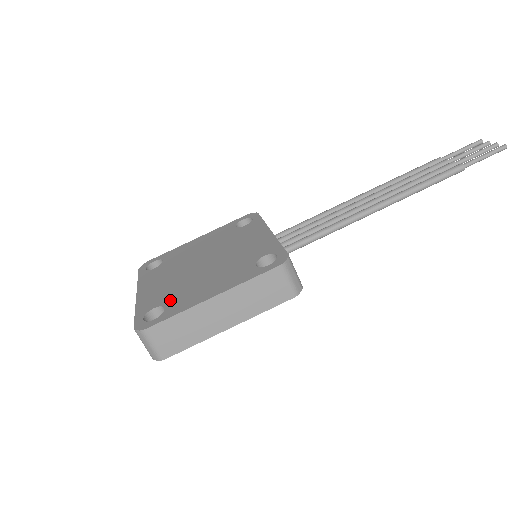
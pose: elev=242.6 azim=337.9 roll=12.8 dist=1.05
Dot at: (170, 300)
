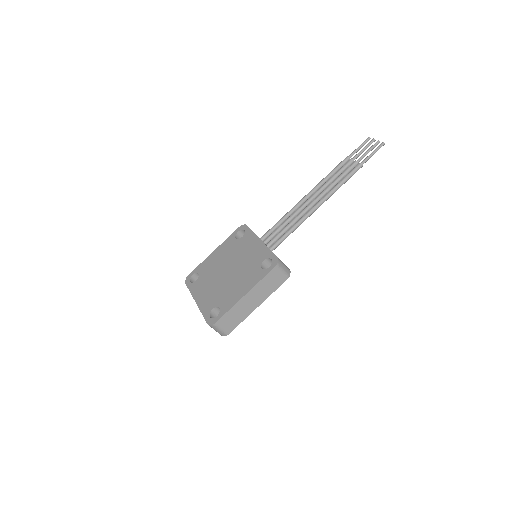
Dot at: (220, 302)
